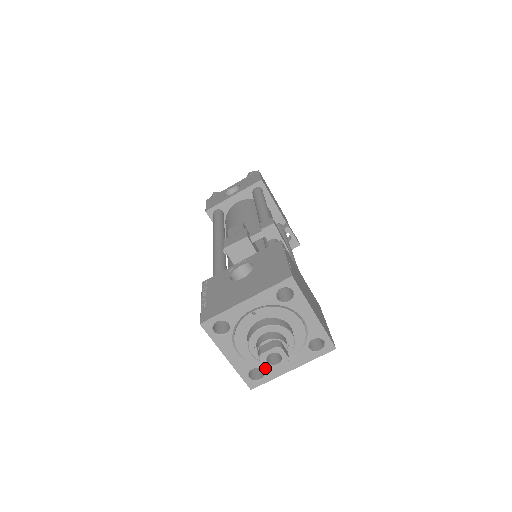
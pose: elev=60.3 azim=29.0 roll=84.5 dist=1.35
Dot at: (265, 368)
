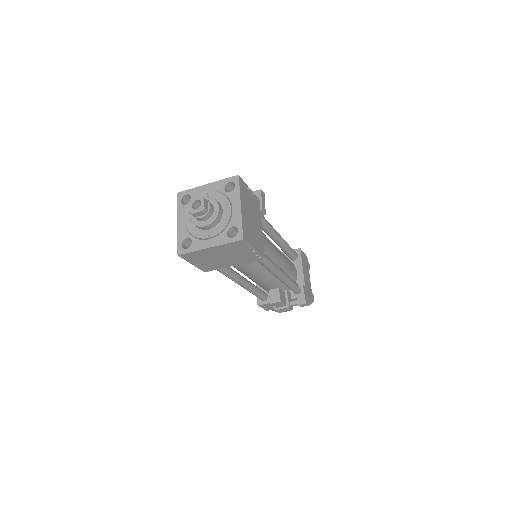
Dot at: (194, 240)
